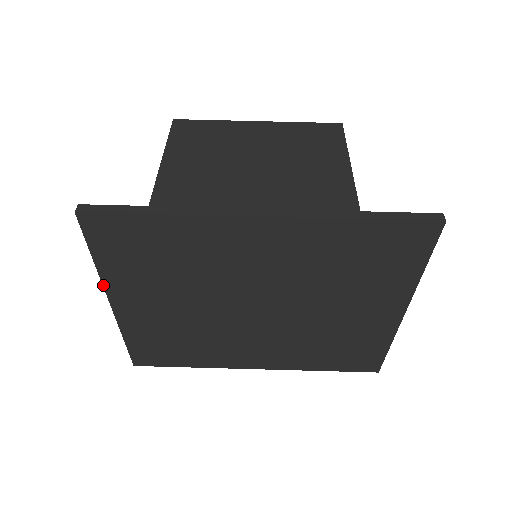
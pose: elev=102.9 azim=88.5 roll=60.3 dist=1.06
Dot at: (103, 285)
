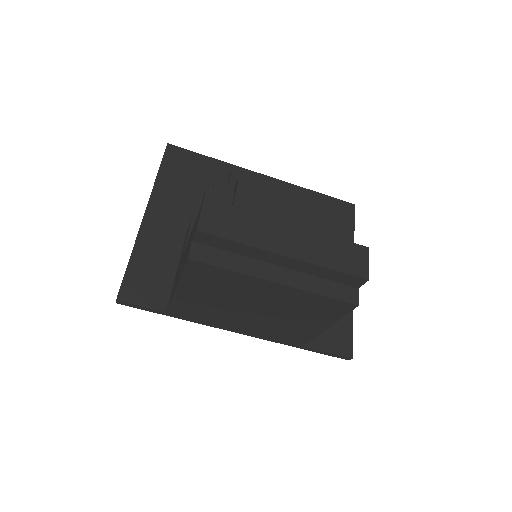
Dot at: occluded
